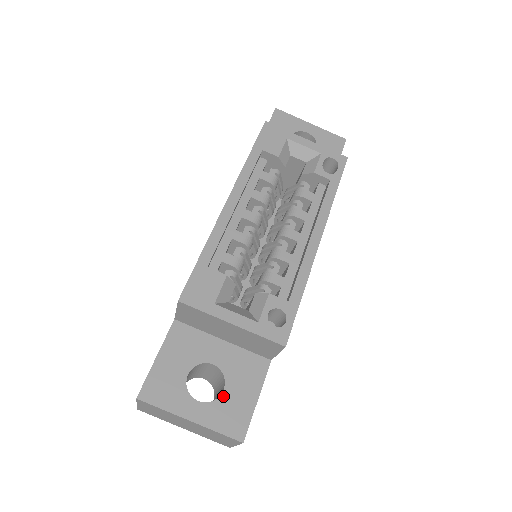
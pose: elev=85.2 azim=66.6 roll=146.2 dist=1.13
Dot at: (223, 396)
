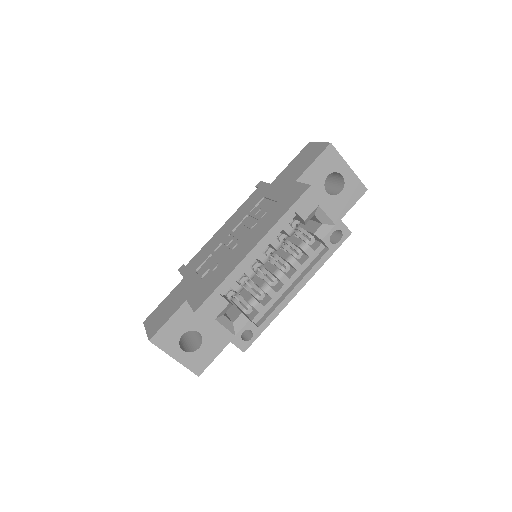
Dot at: (198, 351)
